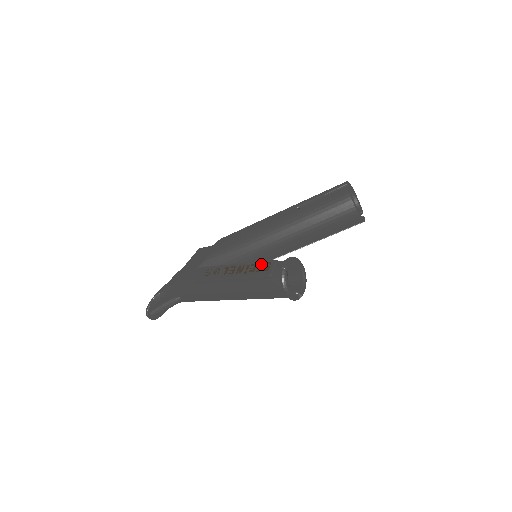
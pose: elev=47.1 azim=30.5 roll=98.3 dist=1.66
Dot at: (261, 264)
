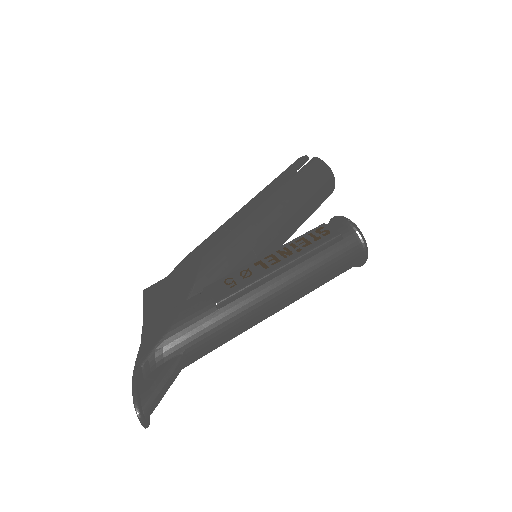
Dot at: (310, 234)
